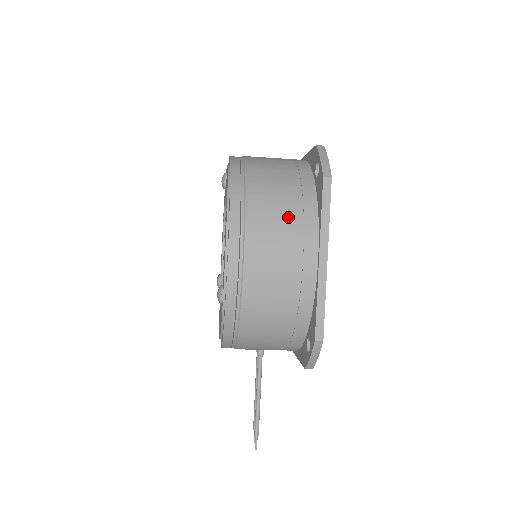
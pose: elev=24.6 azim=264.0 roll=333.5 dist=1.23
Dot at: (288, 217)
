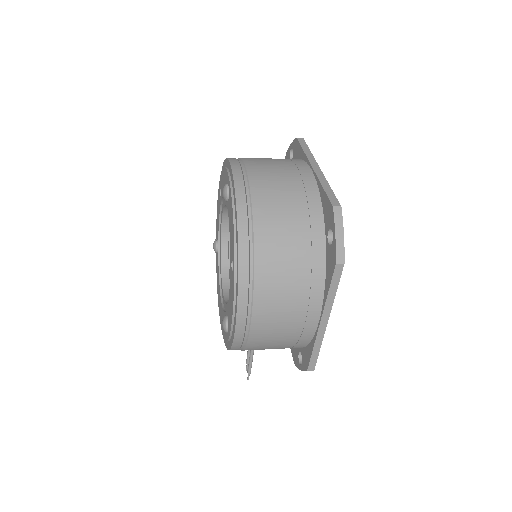
Dot at: (295, 289)
